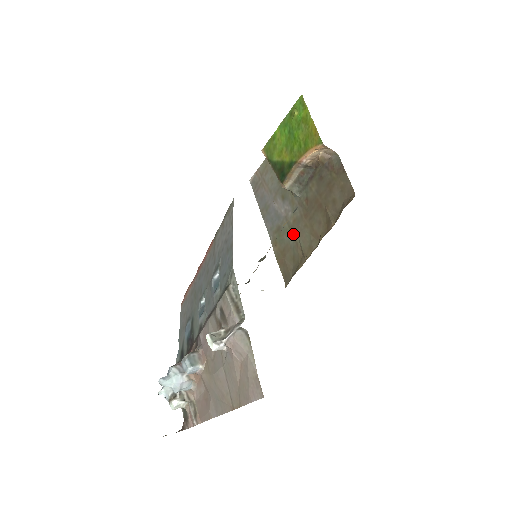
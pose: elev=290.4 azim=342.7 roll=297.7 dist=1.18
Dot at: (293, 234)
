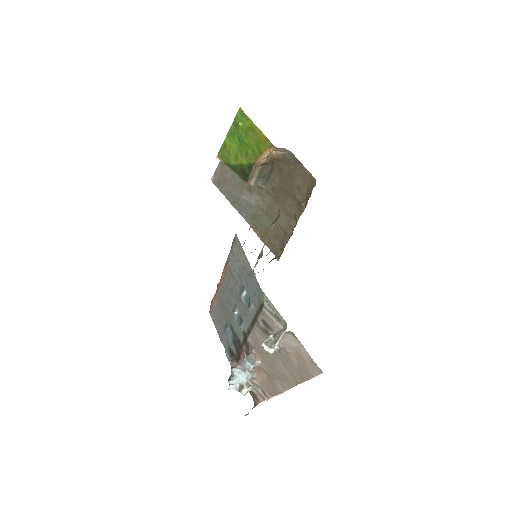
Dot at: (270, 218)
